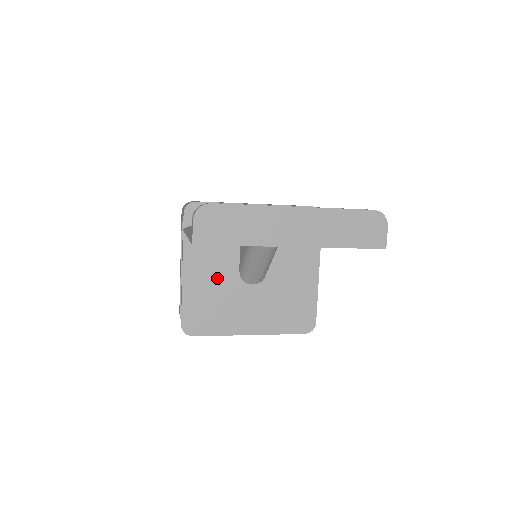
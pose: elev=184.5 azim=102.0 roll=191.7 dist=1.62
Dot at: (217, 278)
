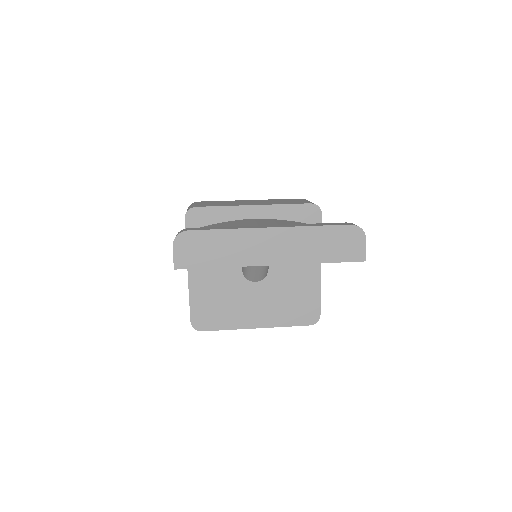
Dot at: (221, 277)
